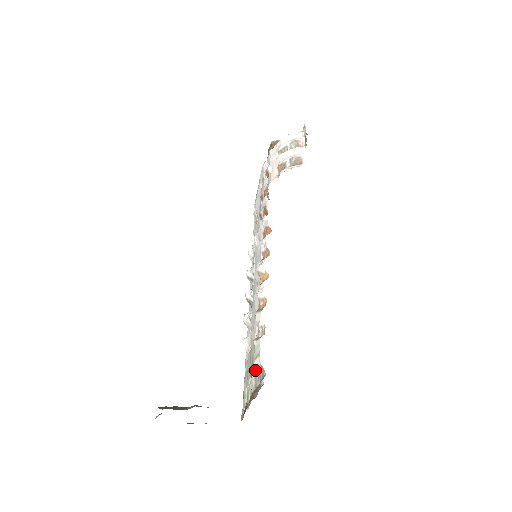
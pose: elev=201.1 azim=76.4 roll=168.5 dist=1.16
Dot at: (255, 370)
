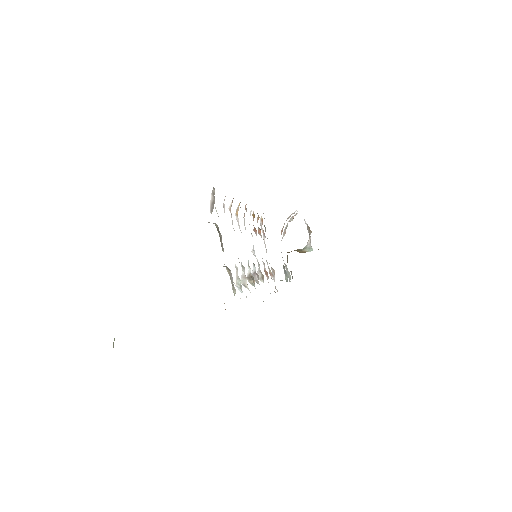
Dot at: (211, 210)
